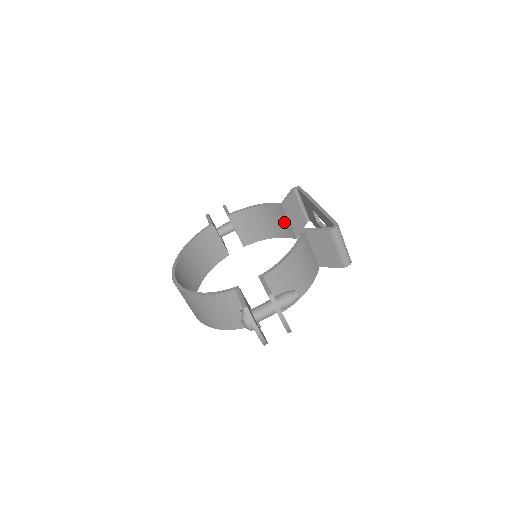
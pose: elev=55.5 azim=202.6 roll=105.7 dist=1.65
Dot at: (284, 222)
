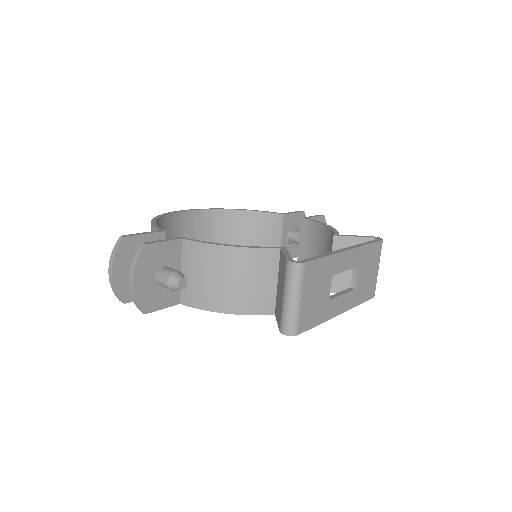
Dot at: occluded
